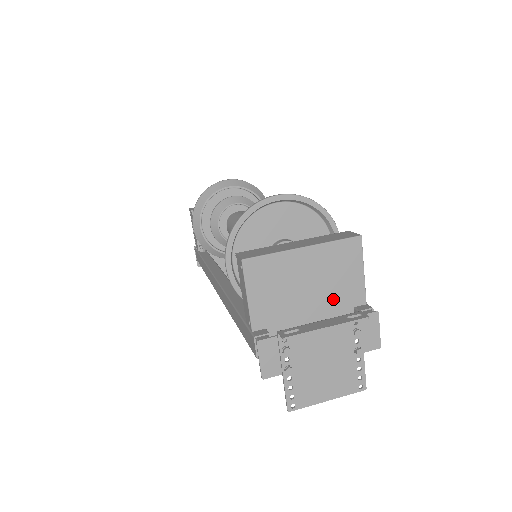
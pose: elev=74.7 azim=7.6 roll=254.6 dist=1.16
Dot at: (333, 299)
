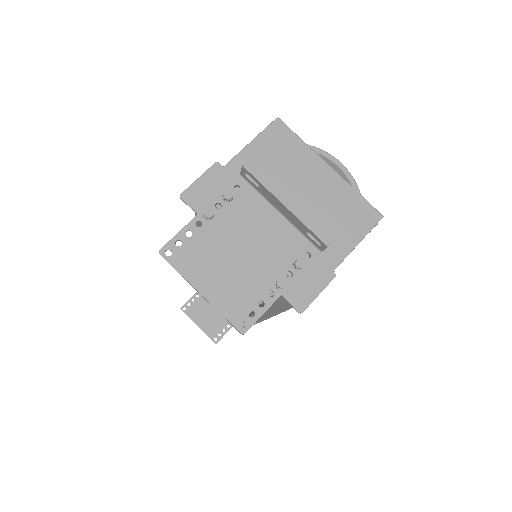
Dot at: occluded
